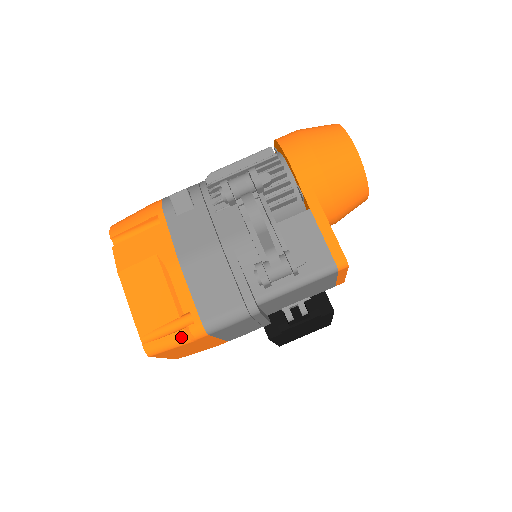
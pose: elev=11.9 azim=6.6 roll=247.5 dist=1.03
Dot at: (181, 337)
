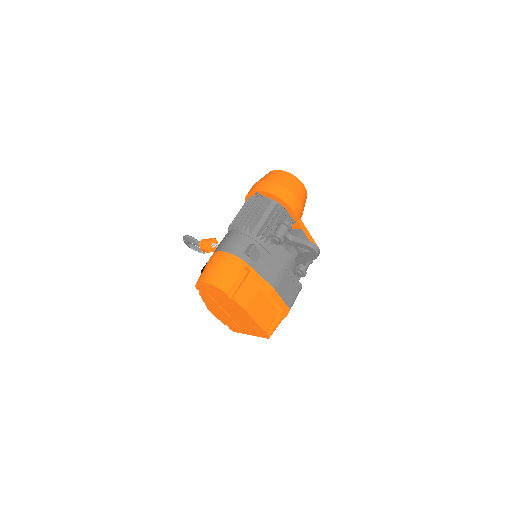
Dot at: (281, 320)
